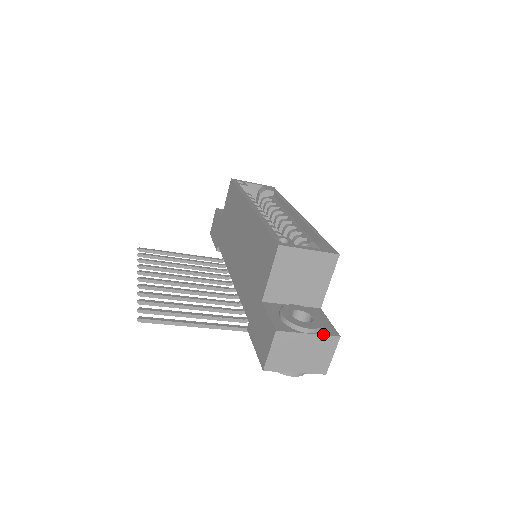
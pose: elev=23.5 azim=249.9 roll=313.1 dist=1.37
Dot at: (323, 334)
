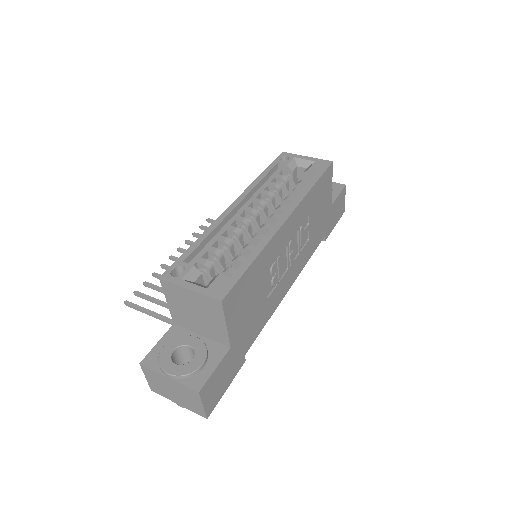
Dot at: (182, 383)
